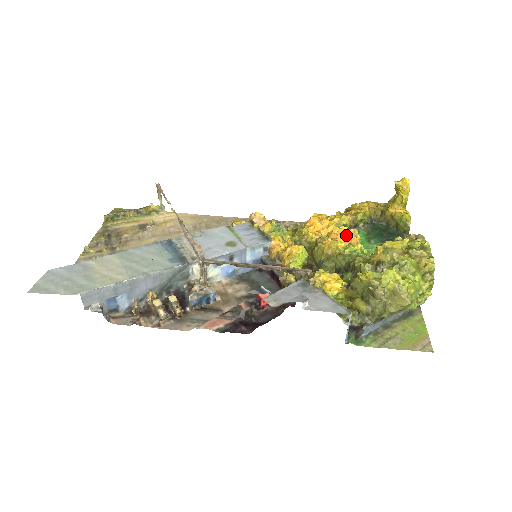
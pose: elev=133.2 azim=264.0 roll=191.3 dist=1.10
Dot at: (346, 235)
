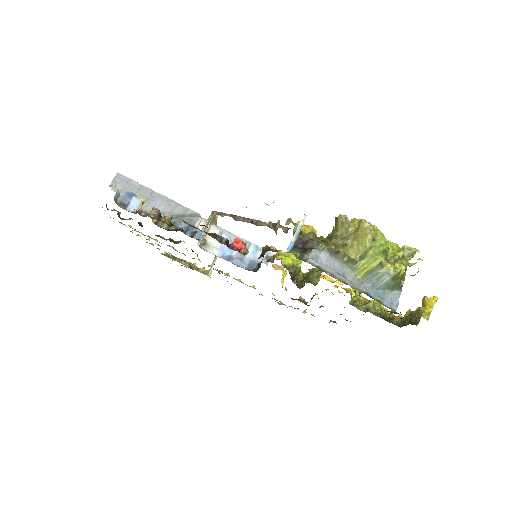
Dot at: occluded
